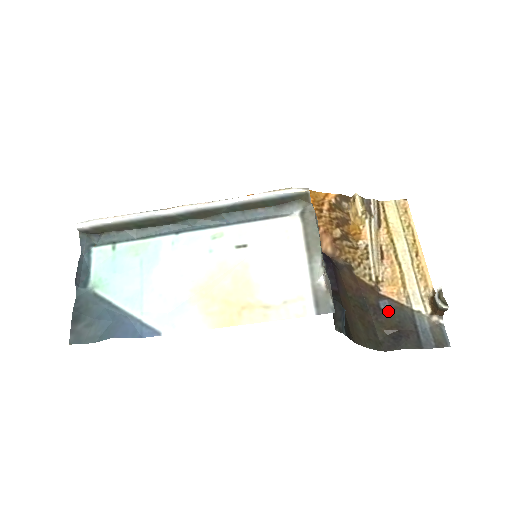
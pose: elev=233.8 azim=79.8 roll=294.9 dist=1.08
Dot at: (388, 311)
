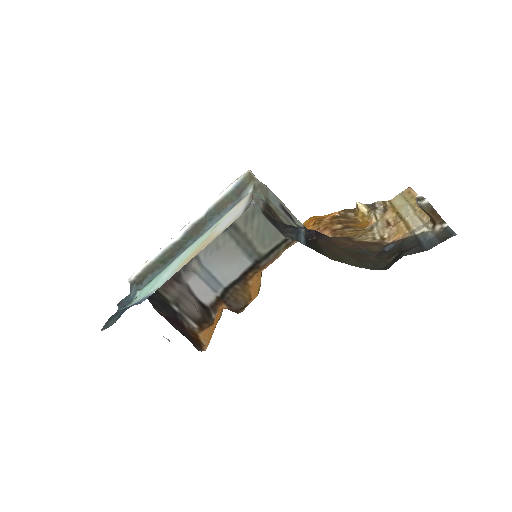
Dot at: (392, 249)
